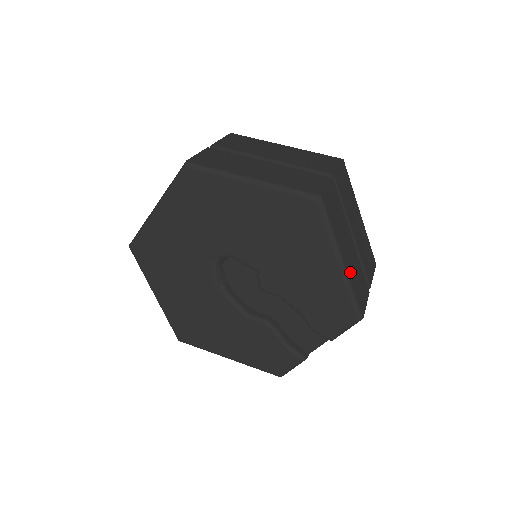
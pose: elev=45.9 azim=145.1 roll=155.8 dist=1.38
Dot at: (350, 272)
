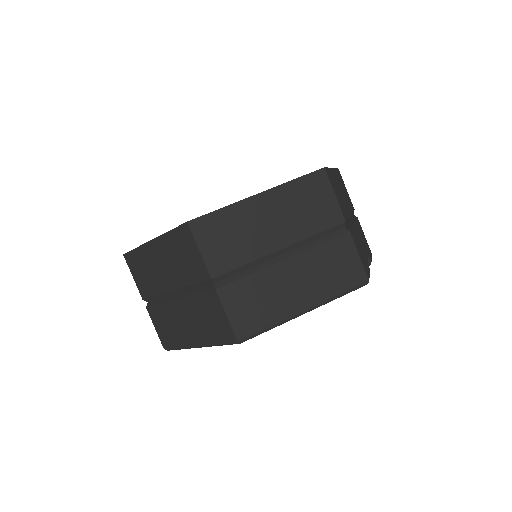
Dot at: (319, 294)
